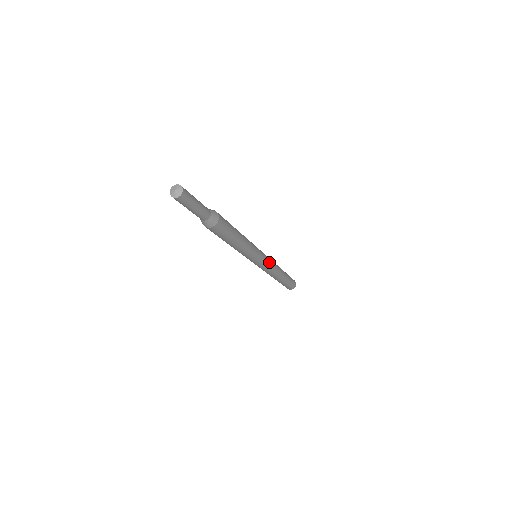
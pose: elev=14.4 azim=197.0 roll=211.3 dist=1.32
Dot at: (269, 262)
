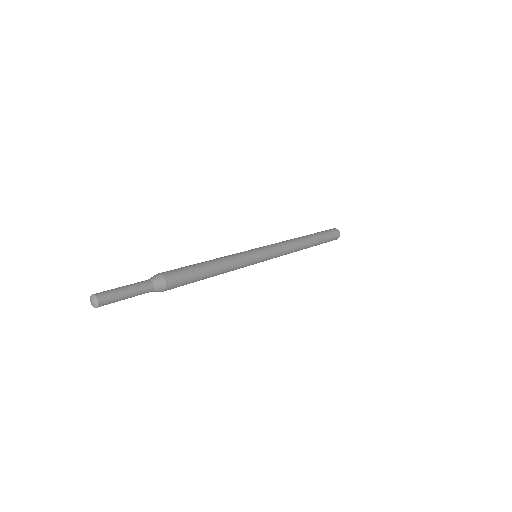
Dot at: (275, 257)
